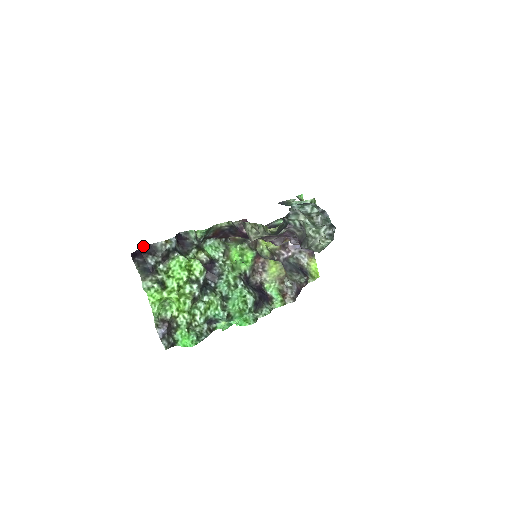
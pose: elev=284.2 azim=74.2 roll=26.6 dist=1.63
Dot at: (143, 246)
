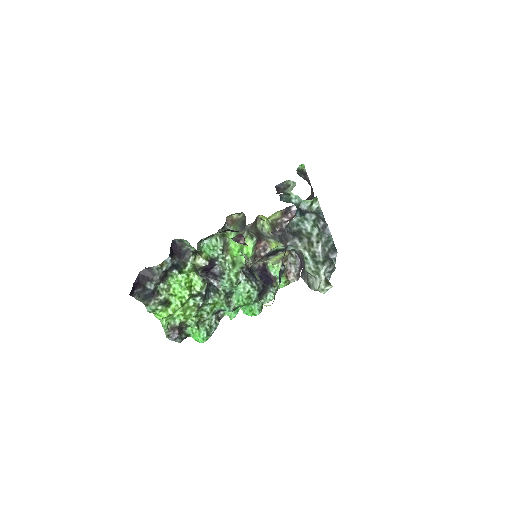
Dot at: (139, 272)
